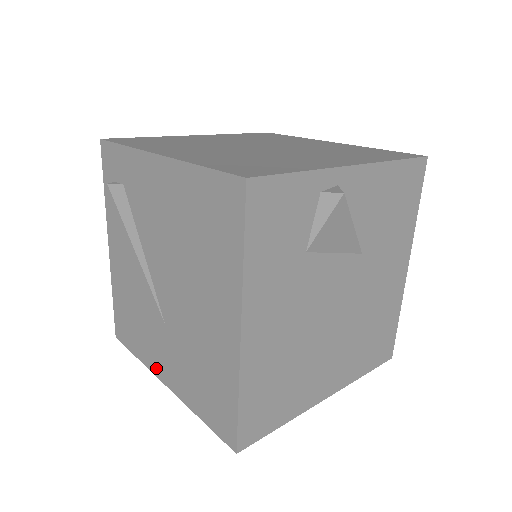
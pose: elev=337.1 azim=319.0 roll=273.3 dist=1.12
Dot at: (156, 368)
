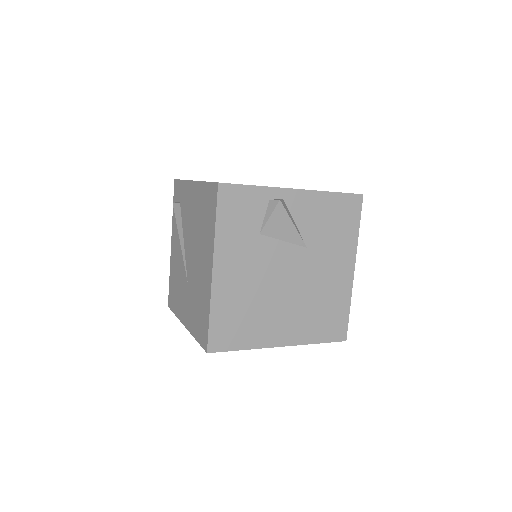
Dot at: (182, 317)
